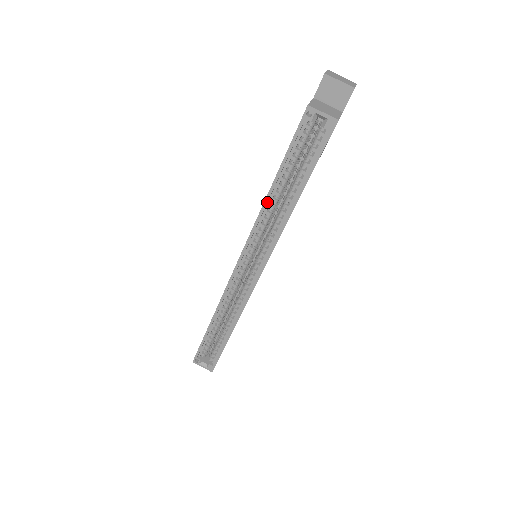
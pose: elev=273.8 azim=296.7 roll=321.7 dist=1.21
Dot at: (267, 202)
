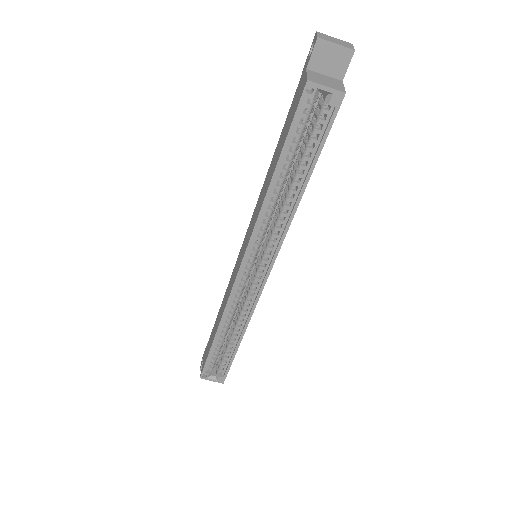
Dot at: (267, 198)
